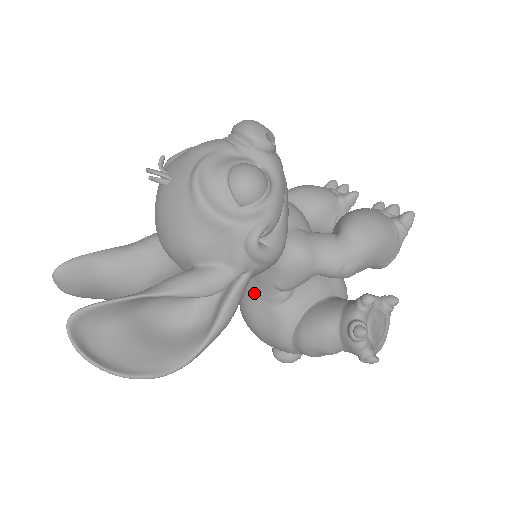
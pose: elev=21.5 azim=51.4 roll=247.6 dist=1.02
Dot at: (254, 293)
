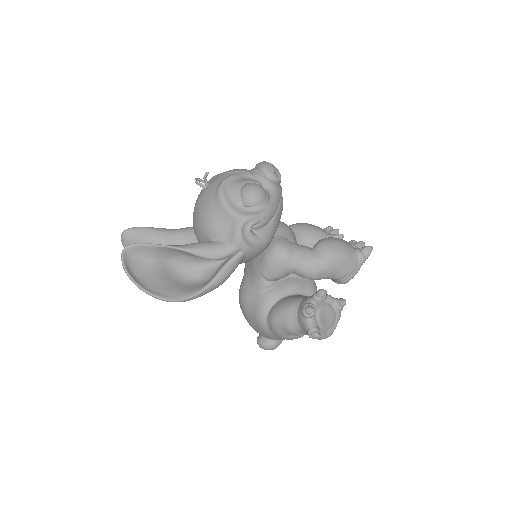
Dot at: (249, 281)
